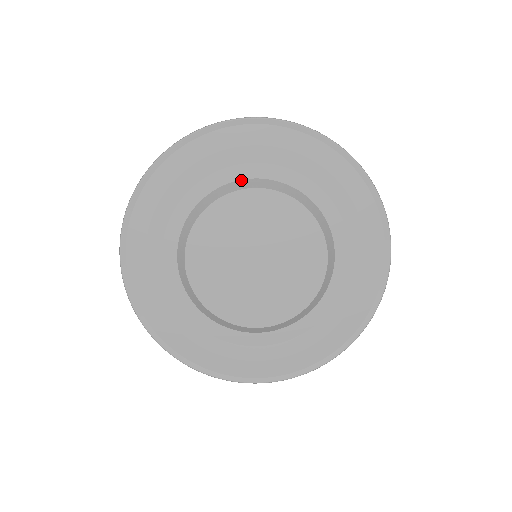
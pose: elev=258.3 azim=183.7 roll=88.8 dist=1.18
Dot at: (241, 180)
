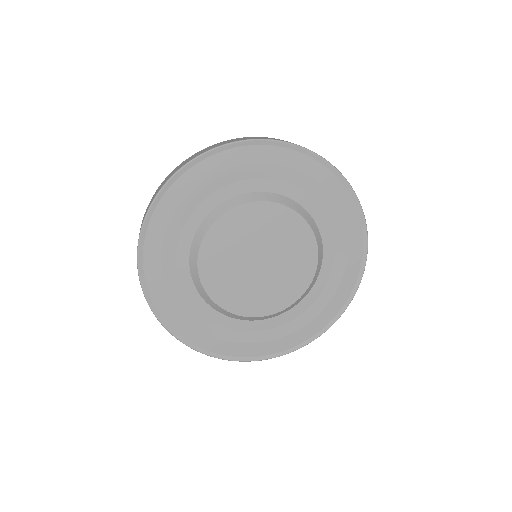
Dot at: (297, 202)
